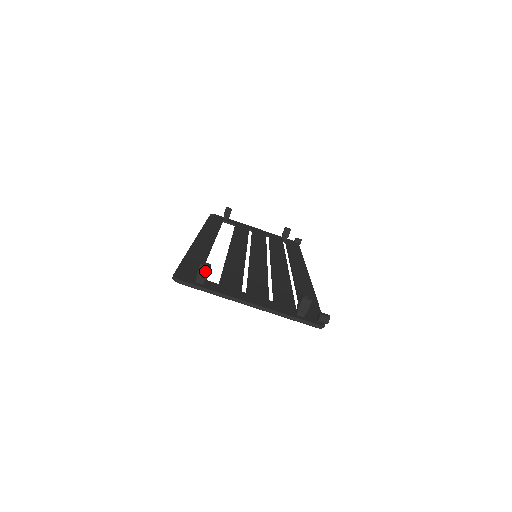
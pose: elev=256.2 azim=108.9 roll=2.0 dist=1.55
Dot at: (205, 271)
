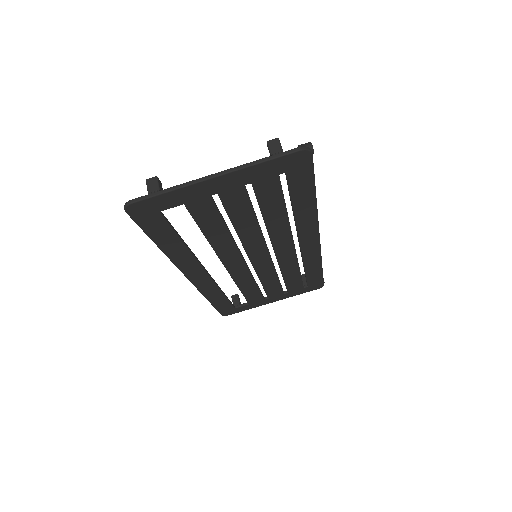
Dot at: (154, 183)
